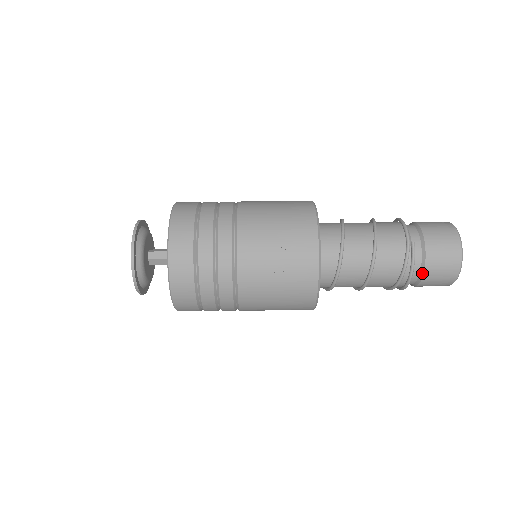
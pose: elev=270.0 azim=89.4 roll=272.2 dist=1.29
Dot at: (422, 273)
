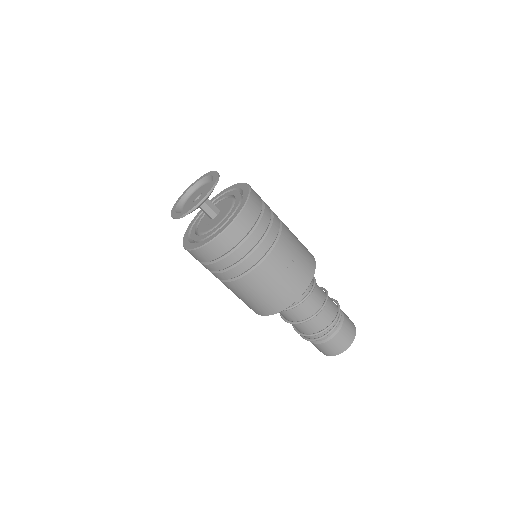
Dot at: (333, 336)
